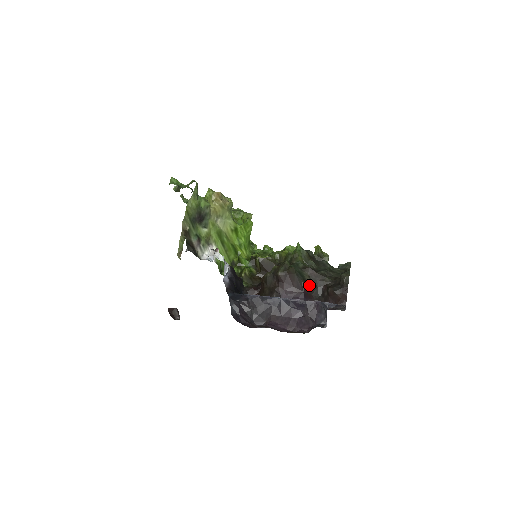
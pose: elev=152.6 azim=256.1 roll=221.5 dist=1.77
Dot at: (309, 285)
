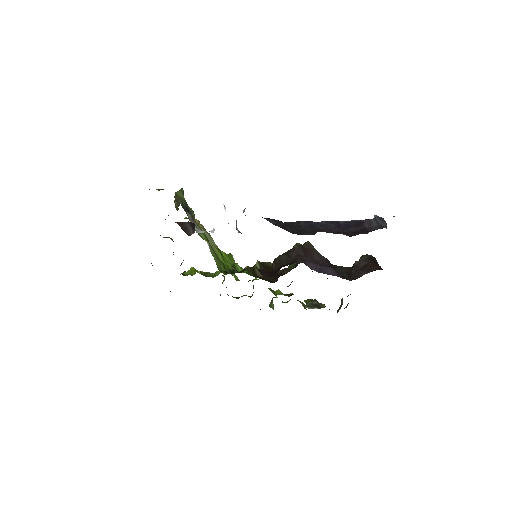
Dot at: (331, 264)
